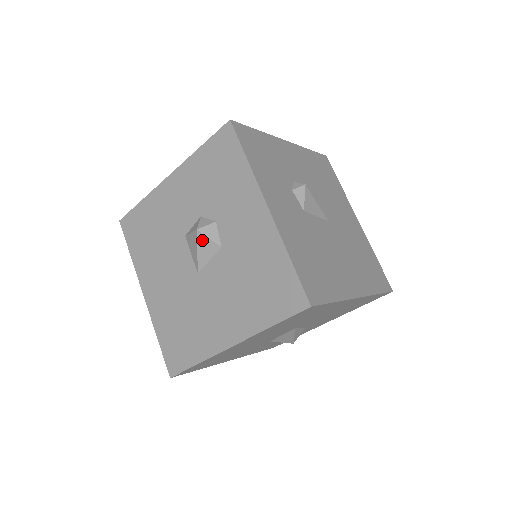
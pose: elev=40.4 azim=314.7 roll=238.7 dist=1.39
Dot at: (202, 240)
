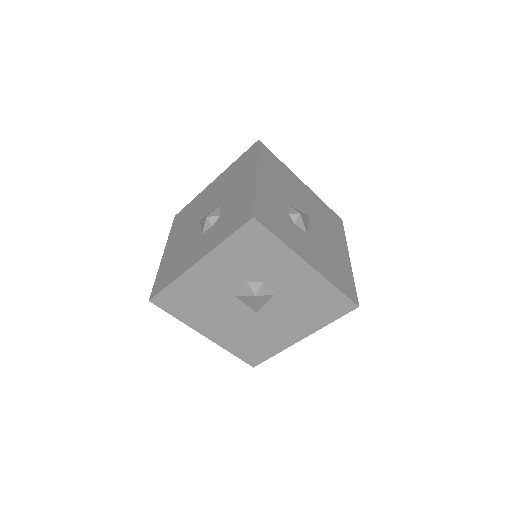
Dot at: (260, 299)
